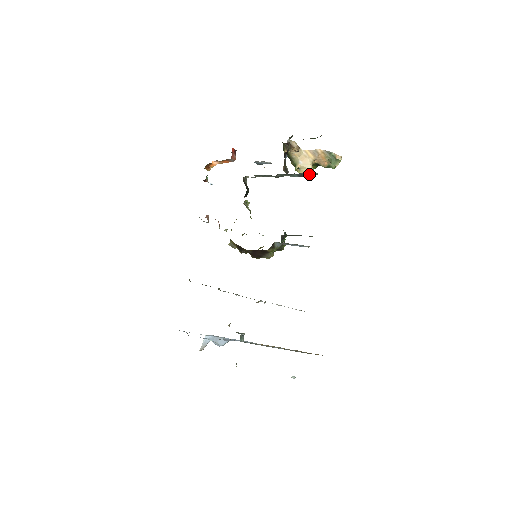
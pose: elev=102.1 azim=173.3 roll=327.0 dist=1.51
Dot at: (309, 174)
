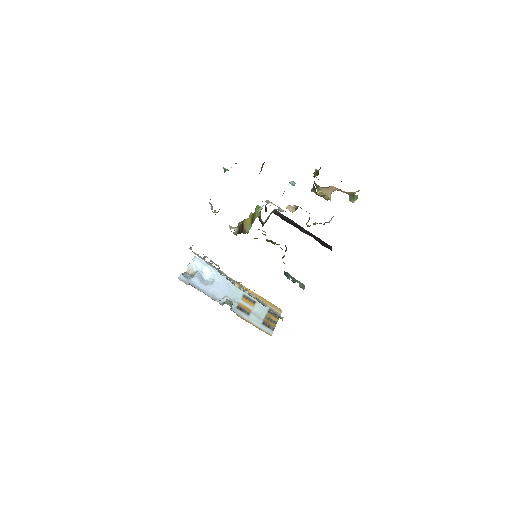
Dot at: occluded
